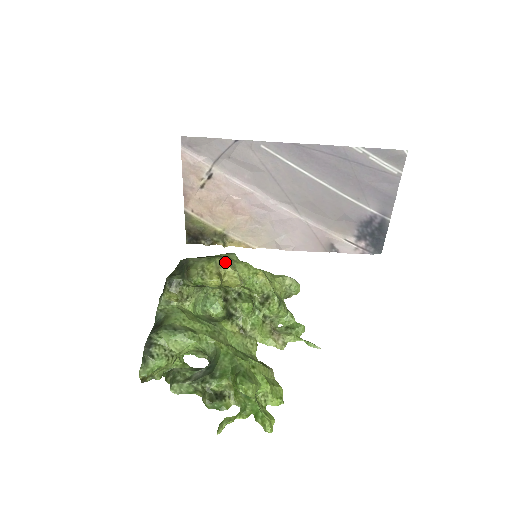
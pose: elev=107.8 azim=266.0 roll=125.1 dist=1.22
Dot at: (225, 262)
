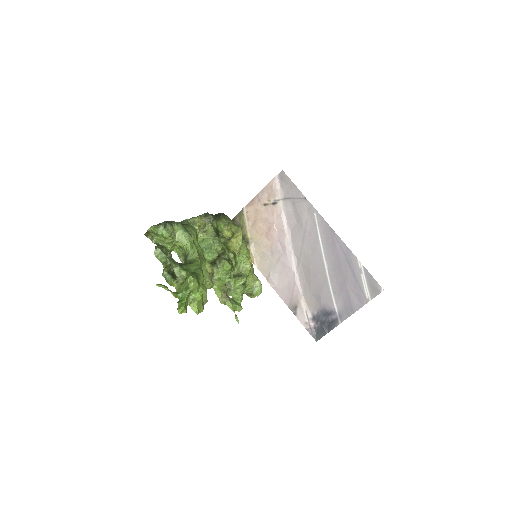
Dot at: occluded
